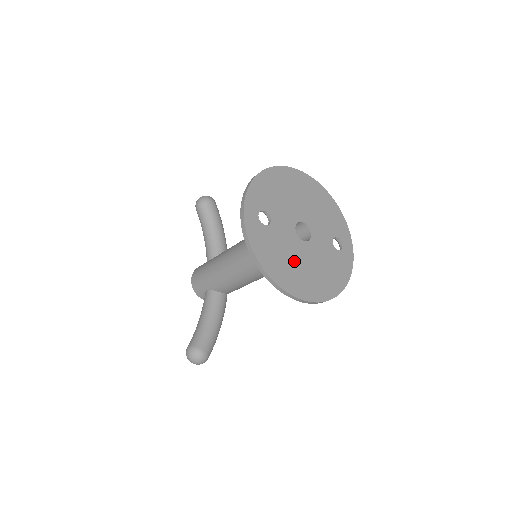
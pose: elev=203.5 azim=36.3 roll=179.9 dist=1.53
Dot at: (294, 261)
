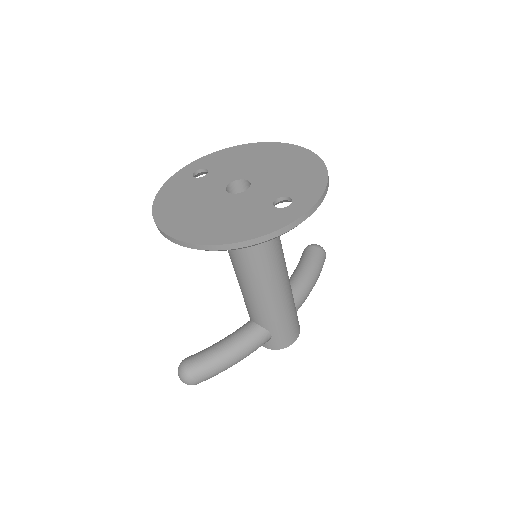
Dot at: (196, 205)
